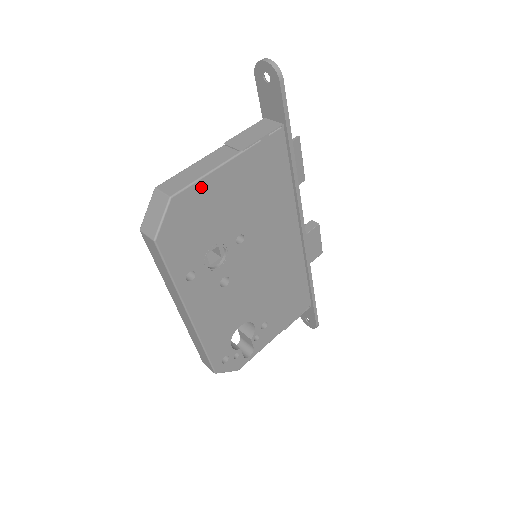
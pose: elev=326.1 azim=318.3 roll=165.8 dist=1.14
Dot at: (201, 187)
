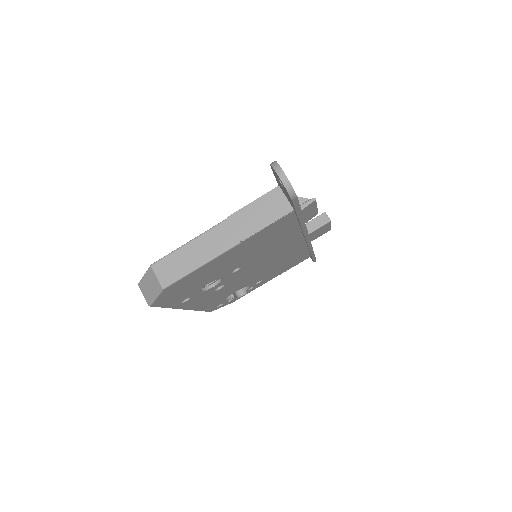
Dot at: (195, 273)
